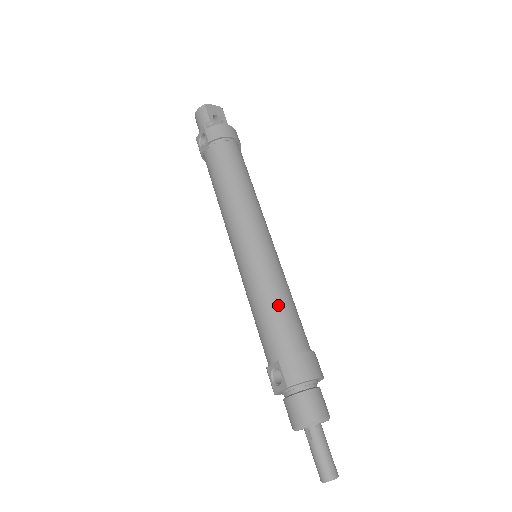
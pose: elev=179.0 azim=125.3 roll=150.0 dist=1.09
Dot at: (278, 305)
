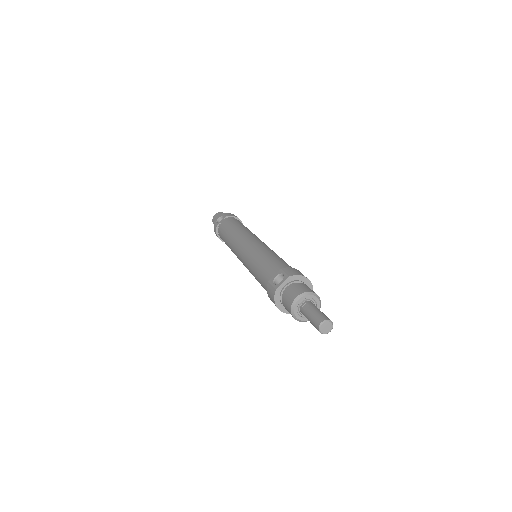
Dot at: (278, 257)
